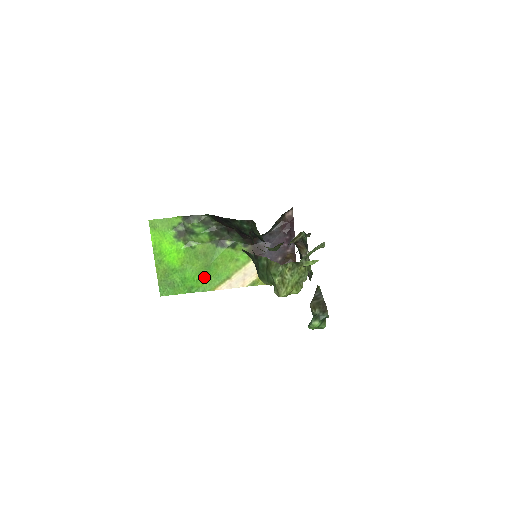
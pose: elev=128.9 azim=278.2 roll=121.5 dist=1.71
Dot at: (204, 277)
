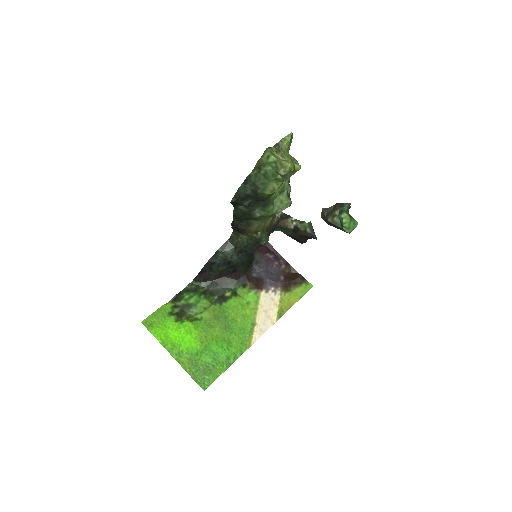
Dot at: (231, 340)
